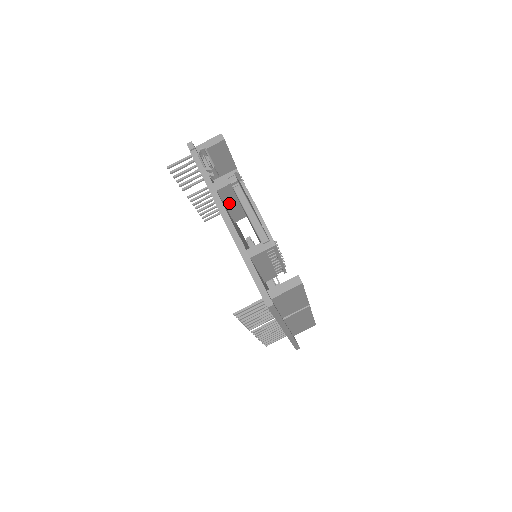
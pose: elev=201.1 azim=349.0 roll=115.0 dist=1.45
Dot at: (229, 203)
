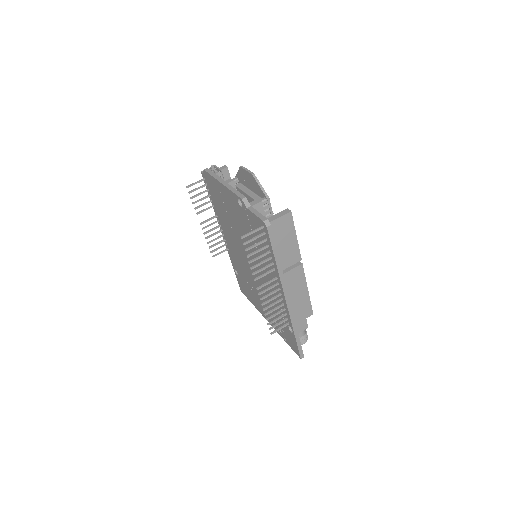
Dot at: occluded
